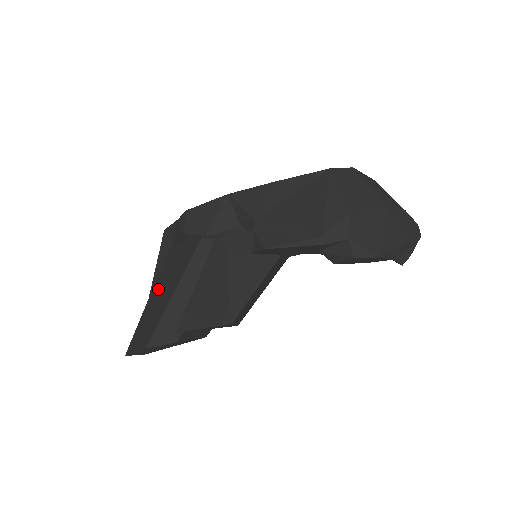
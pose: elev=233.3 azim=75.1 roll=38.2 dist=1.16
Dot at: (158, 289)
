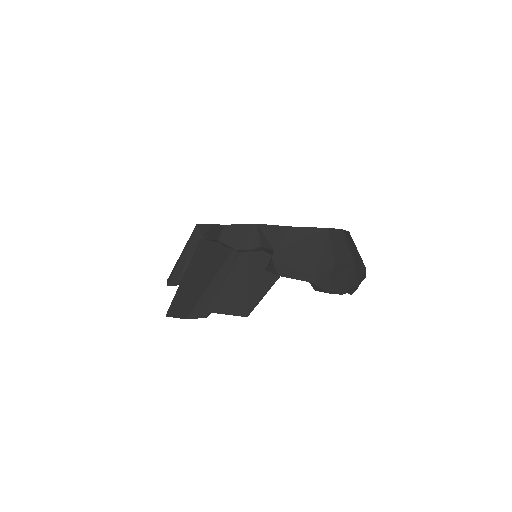
Dot at: (192, 274)
